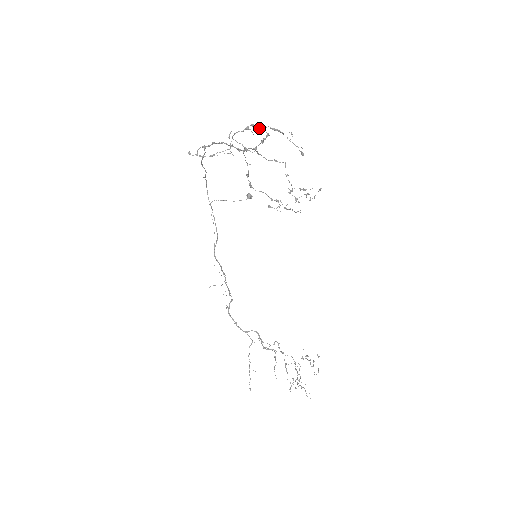
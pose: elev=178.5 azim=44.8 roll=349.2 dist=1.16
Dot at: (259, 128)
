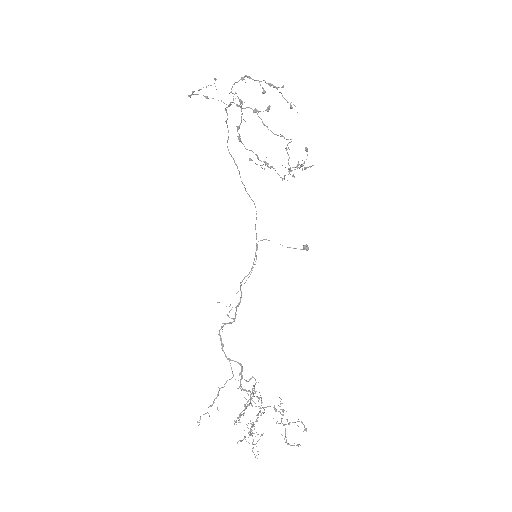
Dot at: (254, 80)
